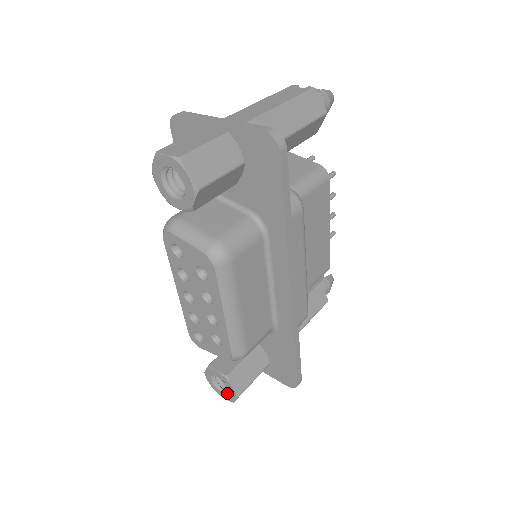
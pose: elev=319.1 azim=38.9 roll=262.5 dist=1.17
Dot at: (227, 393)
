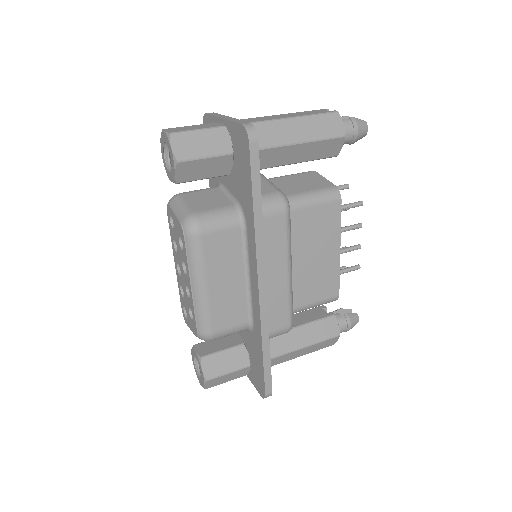
Dot at: (201, 378)
